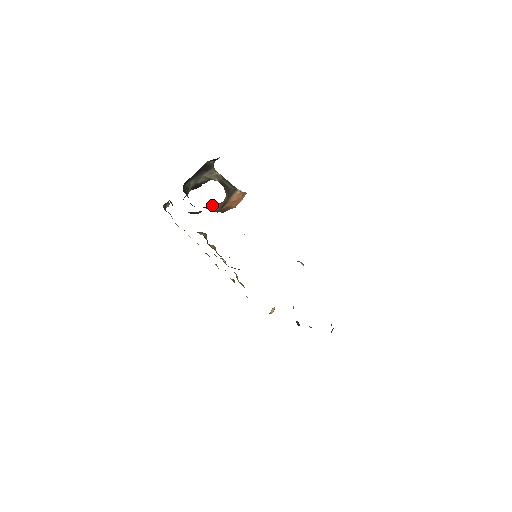
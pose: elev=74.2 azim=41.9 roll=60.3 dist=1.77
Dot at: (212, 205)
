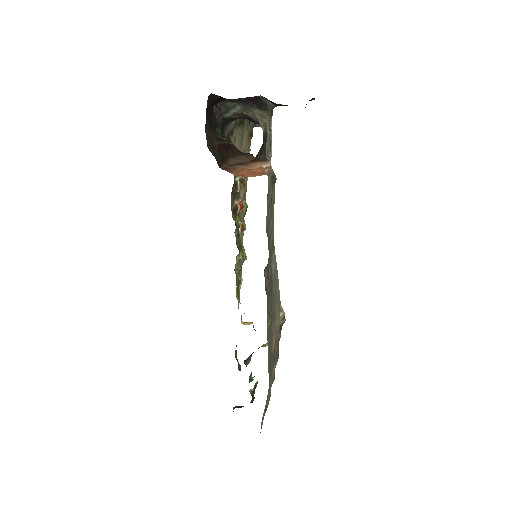
Dot at: (242, 154)
